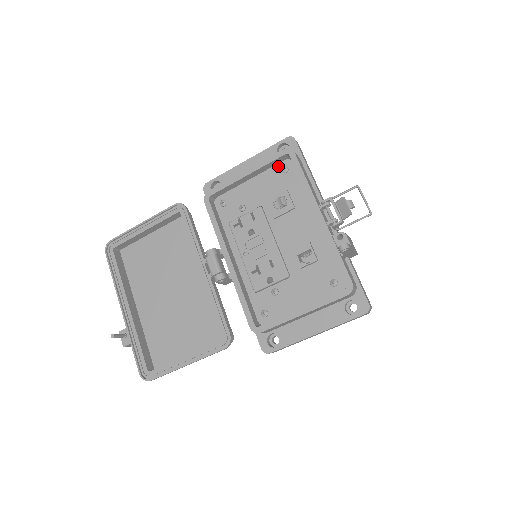
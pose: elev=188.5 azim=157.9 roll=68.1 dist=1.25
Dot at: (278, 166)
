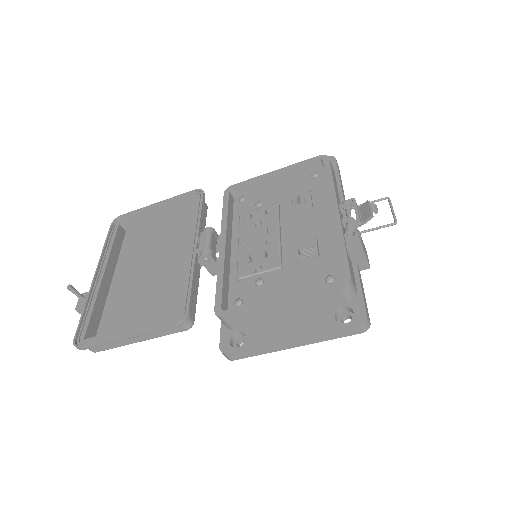
Dot at: (309, 173)
